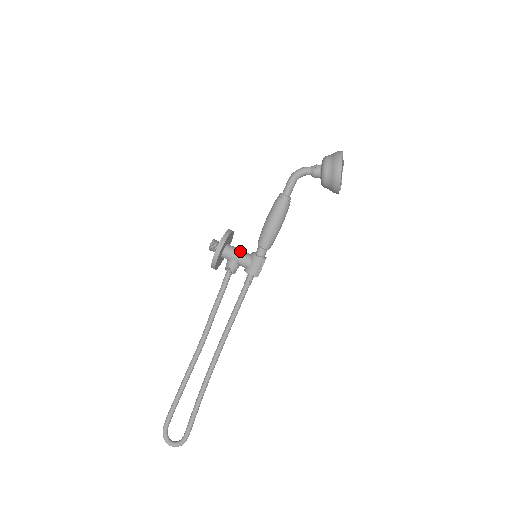
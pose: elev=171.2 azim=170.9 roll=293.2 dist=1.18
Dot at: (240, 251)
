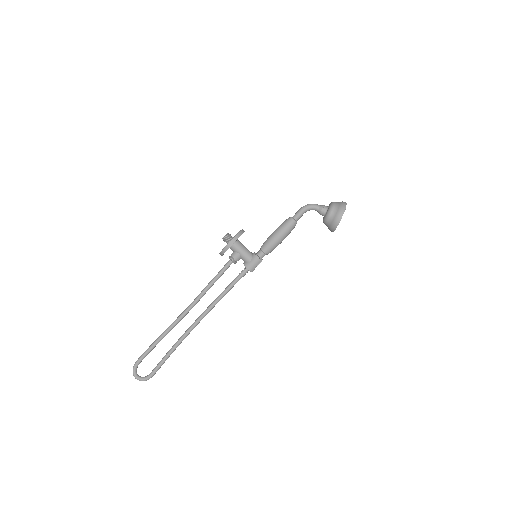
Dot at: (246, 248)
